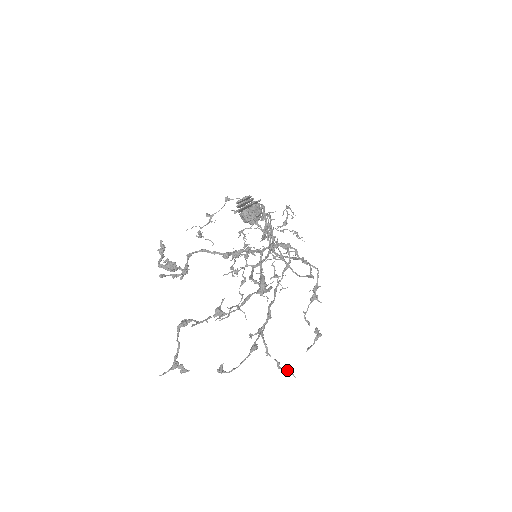
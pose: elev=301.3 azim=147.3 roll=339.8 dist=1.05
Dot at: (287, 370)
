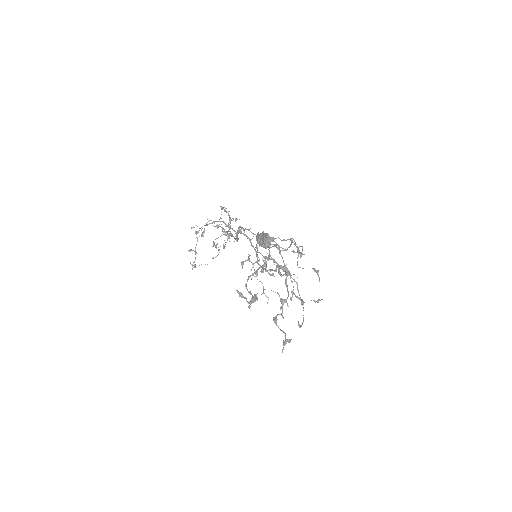
Dot at: (319, 300)
